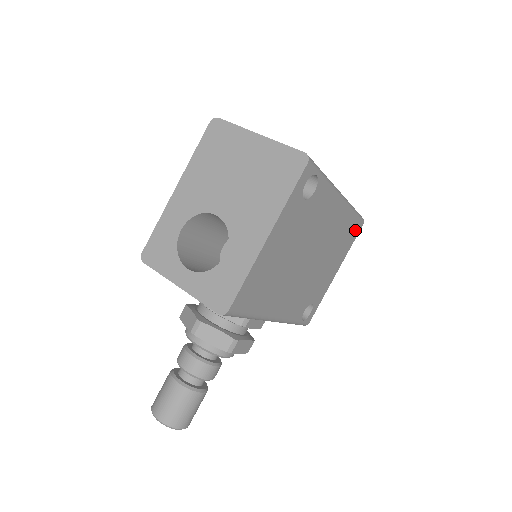
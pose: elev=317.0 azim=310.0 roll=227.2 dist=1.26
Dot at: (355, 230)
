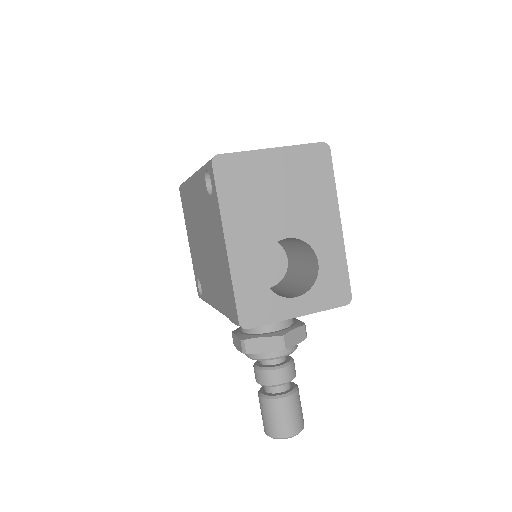
Dot at: occluded
